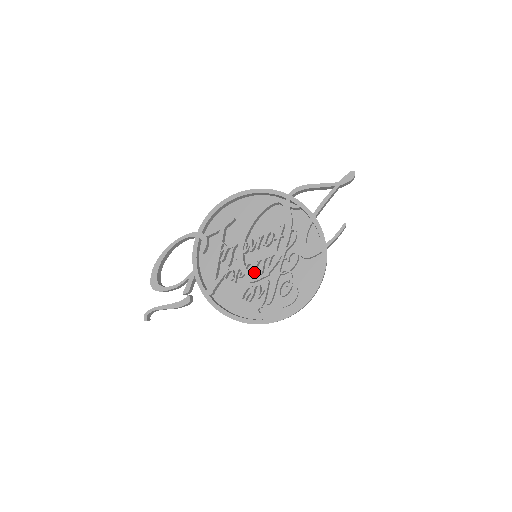
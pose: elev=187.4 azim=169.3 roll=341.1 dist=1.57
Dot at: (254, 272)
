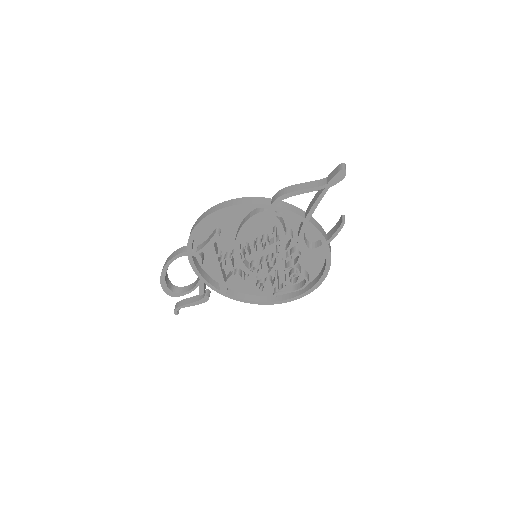
Dot at: (260, 272)
